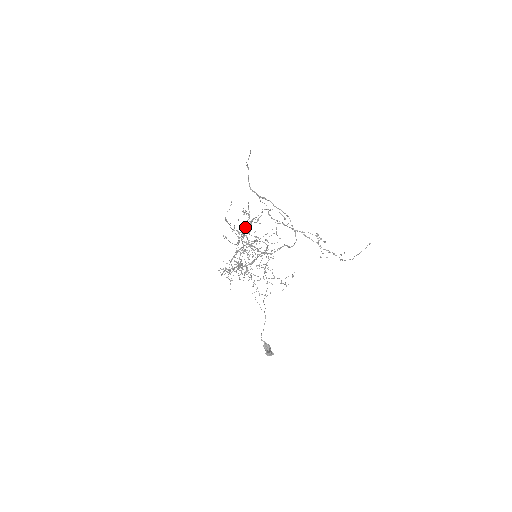
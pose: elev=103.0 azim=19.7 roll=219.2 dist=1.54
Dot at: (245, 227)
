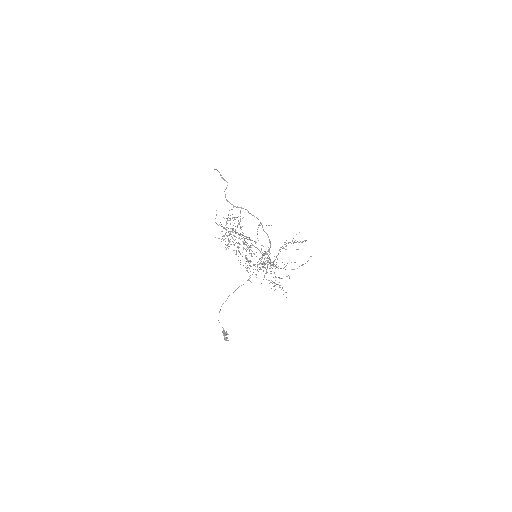
Dot at: (222, 231)
